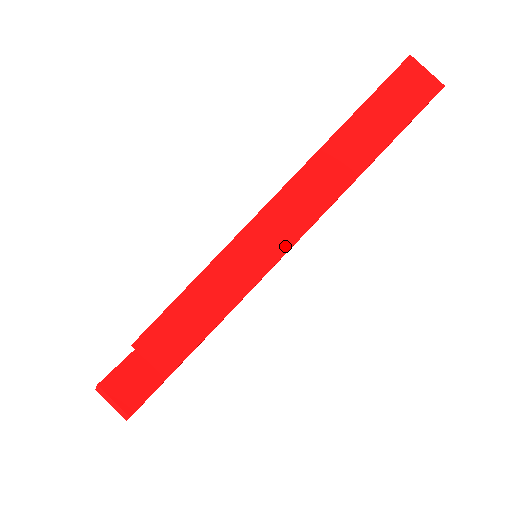
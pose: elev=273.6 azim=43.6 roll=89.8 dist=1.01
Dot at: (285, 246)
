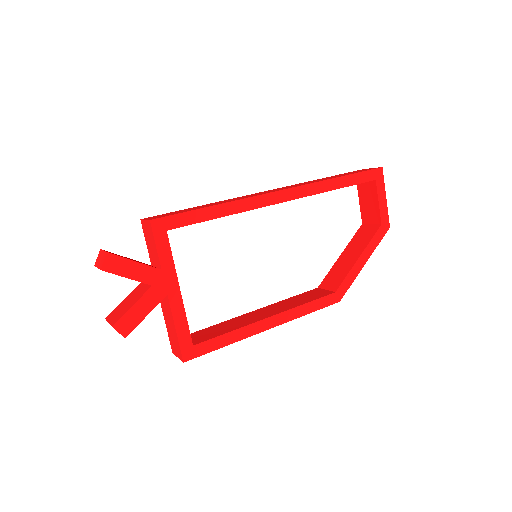
Dot at: (264, 194)
